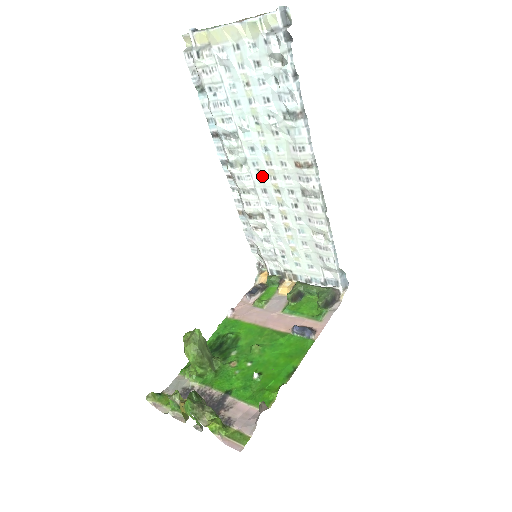
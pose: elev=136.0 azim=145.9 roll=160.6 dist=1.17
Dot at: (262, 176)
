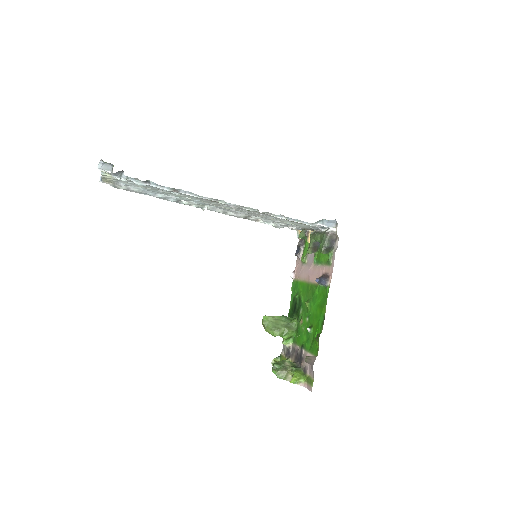
Dot at: occluded
